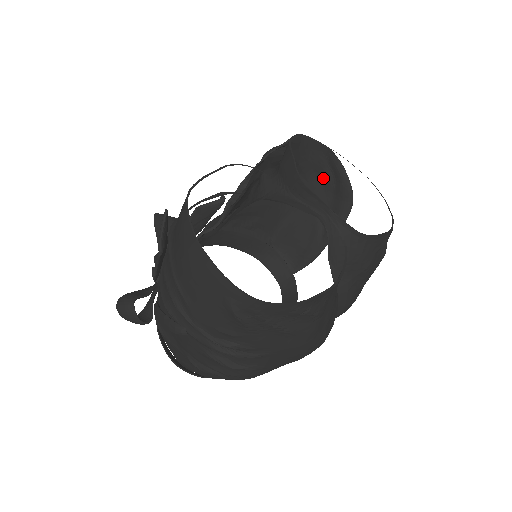
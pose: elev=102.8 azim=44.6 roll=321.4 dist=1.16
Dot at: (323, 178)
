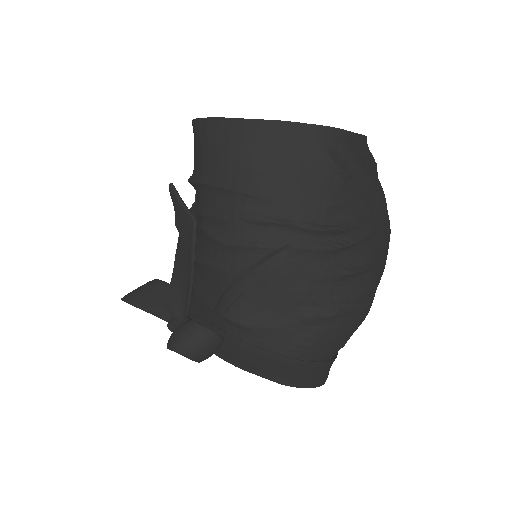
Dot at: occluded
